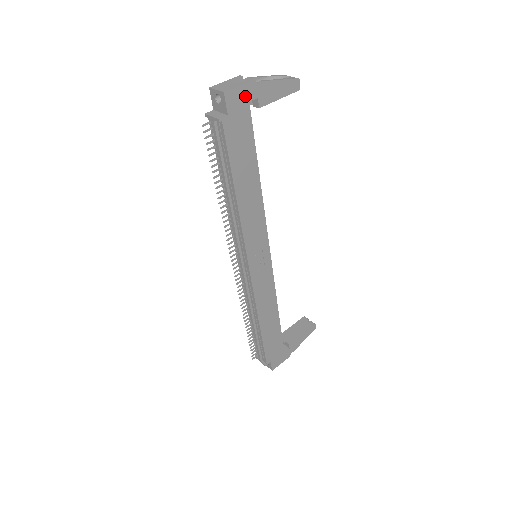
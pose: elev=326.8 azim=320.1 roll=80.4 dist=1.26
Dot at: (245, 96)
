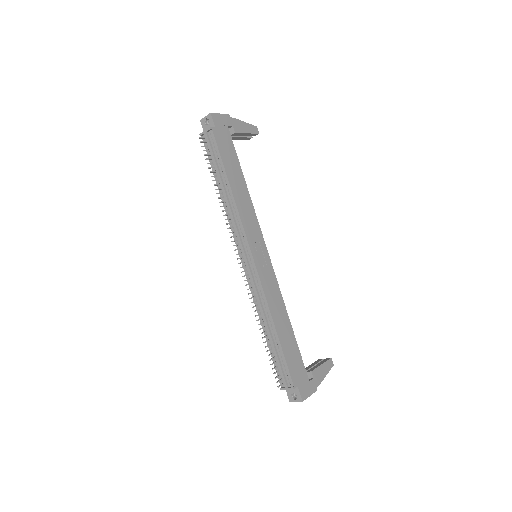
Dot at: (224, 121)
